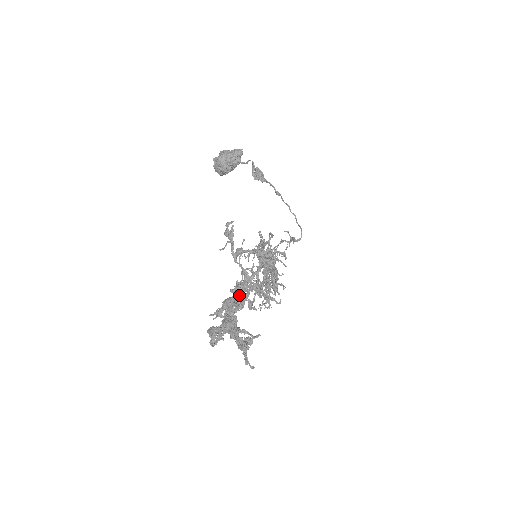
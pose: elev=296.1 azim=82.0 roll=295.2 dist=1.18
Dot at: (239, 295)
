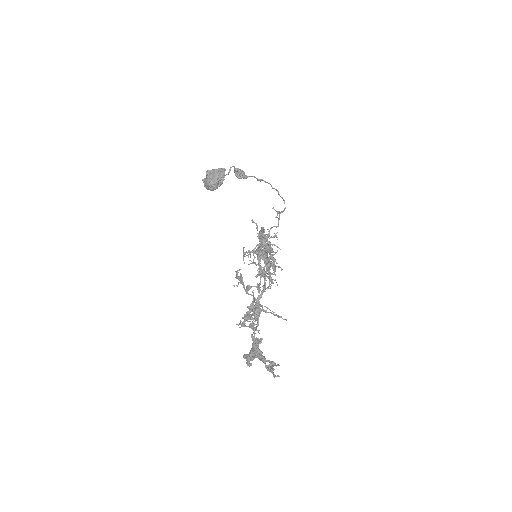
Dot at: occluded
